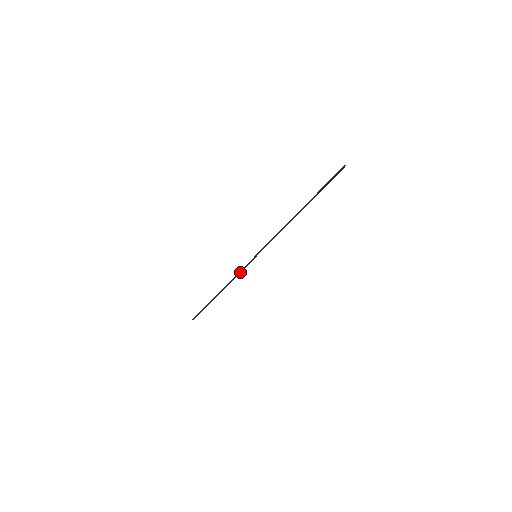
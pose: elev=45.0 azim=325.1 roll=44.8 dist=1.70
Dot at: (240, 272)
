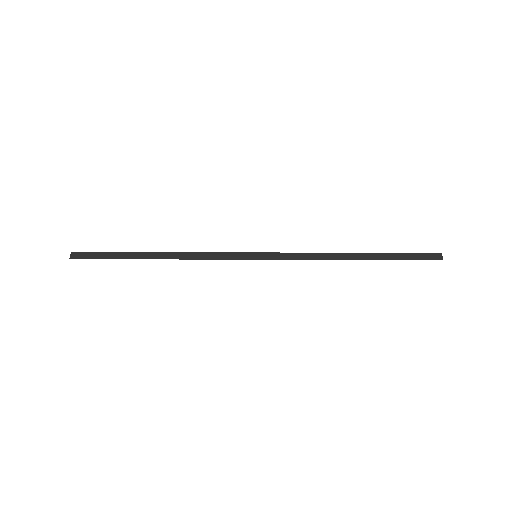
Dot at: (212, 253)
